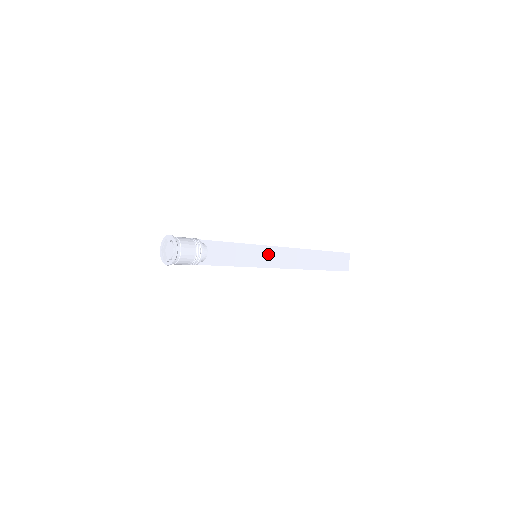
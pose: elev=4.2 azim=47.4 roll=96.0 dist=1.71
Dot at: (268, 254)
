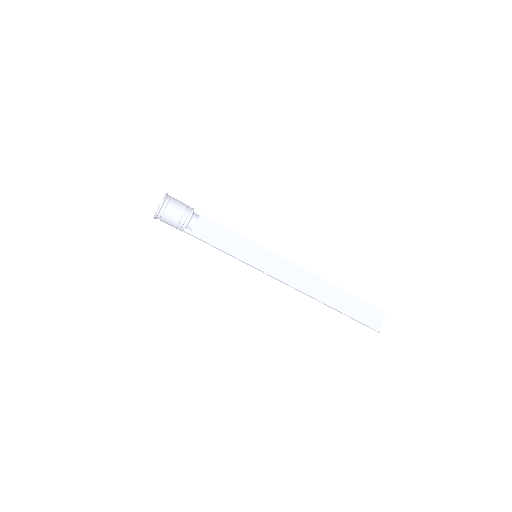
Dot at: (271, 261)
